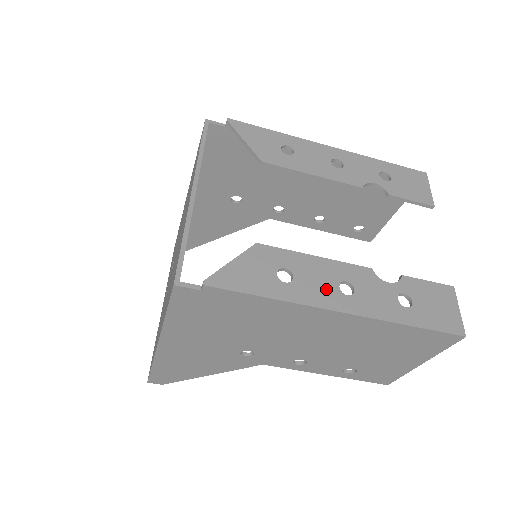
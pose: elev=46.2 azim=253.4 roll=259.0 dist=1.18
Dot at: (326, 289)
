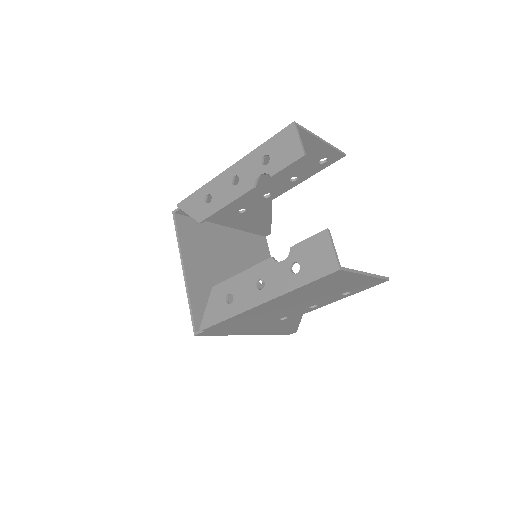
Dot at: (250, 293)
